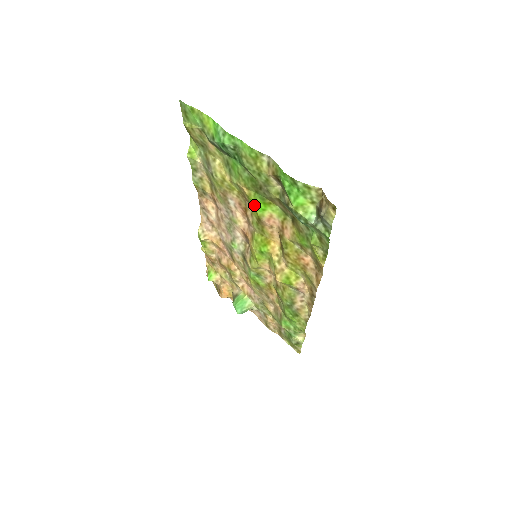
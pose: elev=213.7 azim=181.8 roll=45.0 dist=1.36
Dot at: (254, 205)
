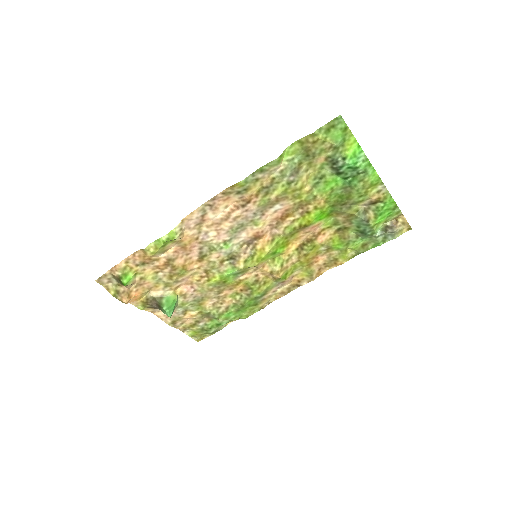
Dot at: (318, 215)
